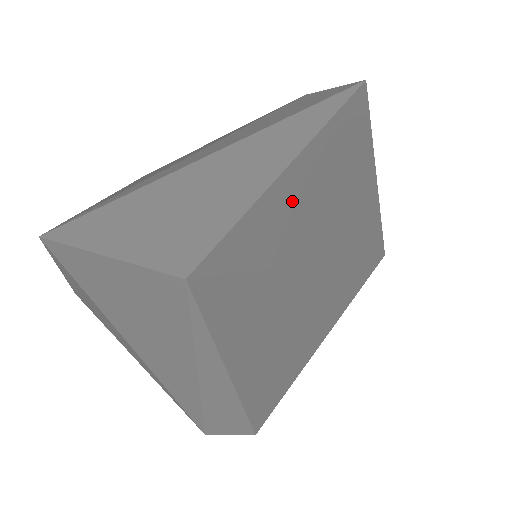
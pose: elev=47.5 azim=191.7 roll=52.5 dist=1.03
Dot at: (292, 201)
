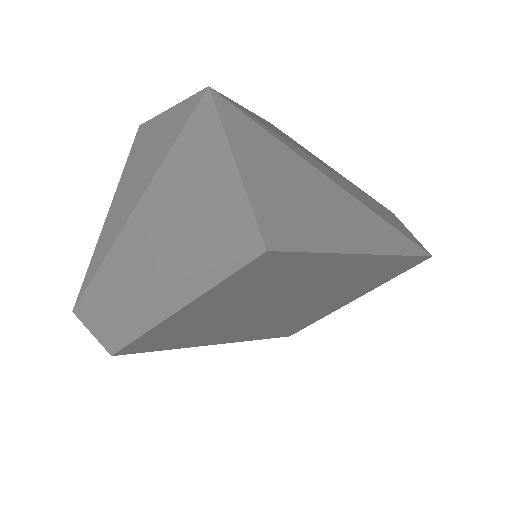
Dot at: (336, 270)
